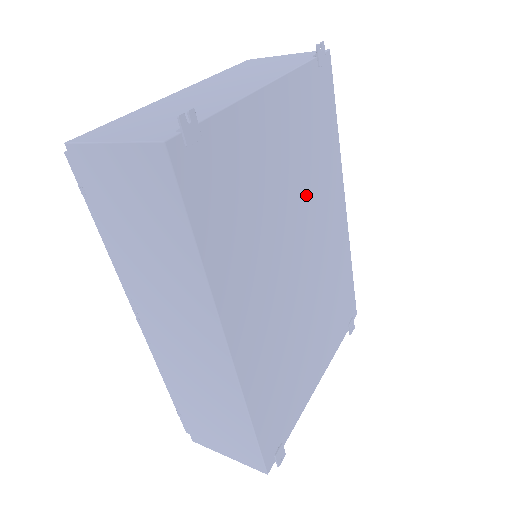
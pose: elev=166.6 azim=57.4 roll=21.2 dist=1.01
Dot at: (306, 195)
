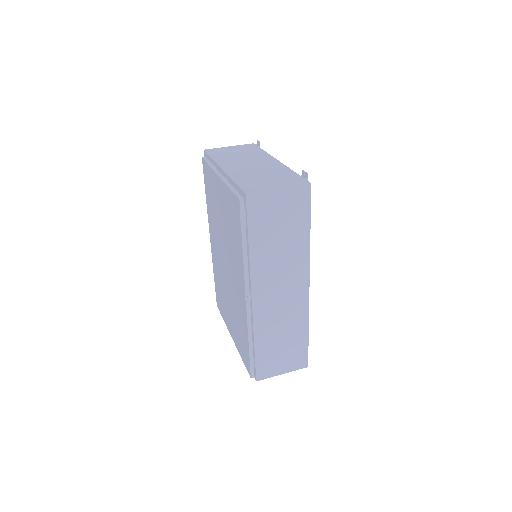
Dot at: occluded
